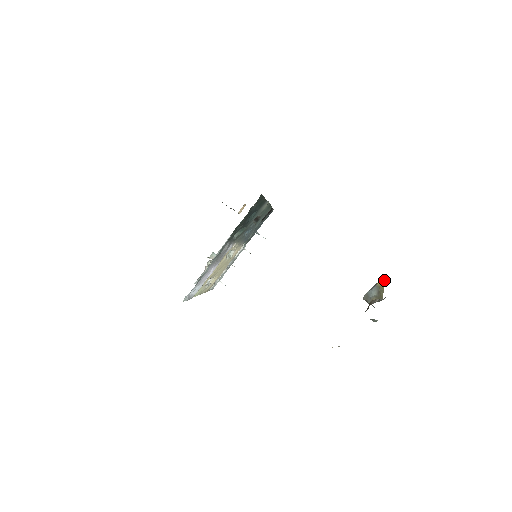
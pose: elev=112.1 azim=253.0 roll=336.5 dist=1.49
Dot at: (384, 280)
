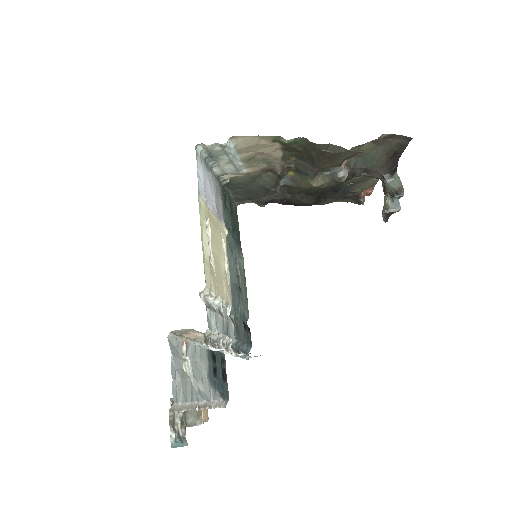
Dot at: occluded
